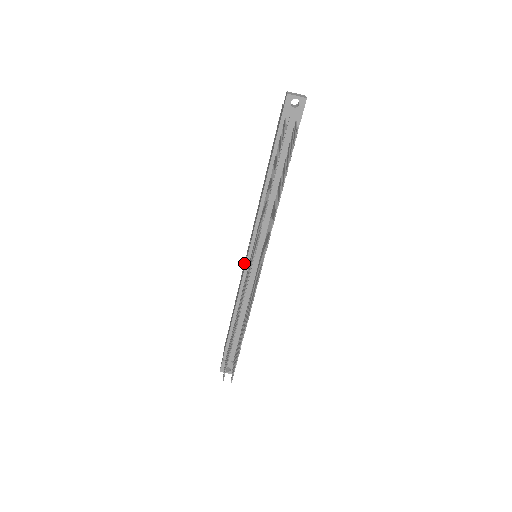
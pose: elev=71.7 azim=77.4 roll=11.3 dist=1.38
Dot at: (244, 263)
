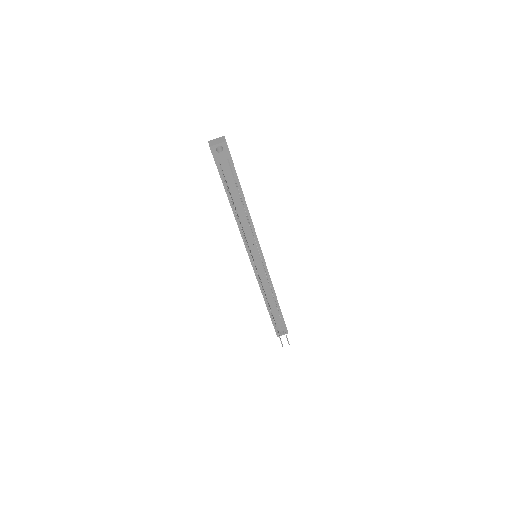
Dot at: occluded
